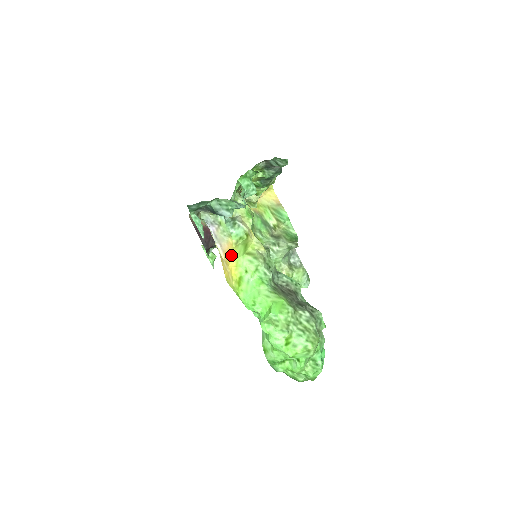
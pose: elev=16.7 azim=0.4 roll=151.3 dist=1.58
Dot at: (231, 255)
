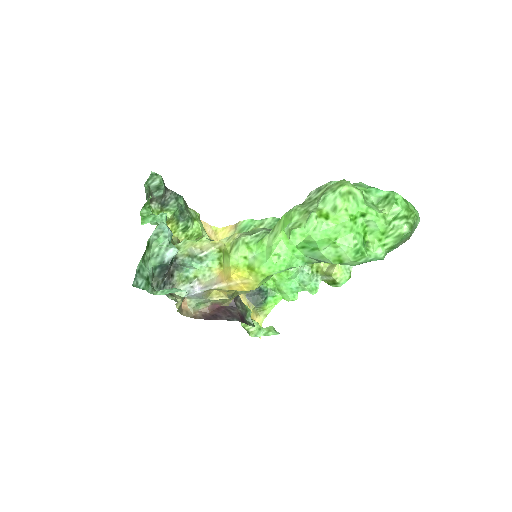
Dot at: (226, 273)
